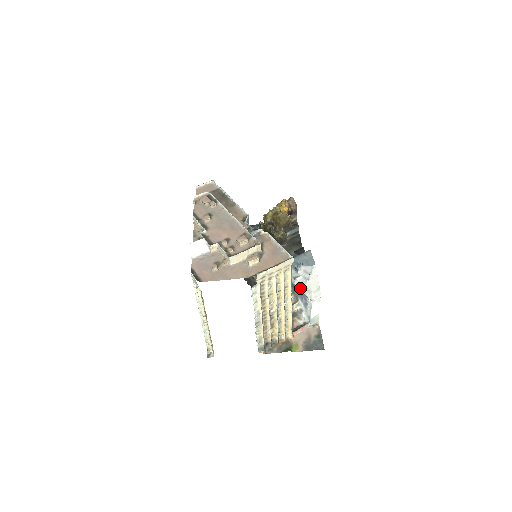
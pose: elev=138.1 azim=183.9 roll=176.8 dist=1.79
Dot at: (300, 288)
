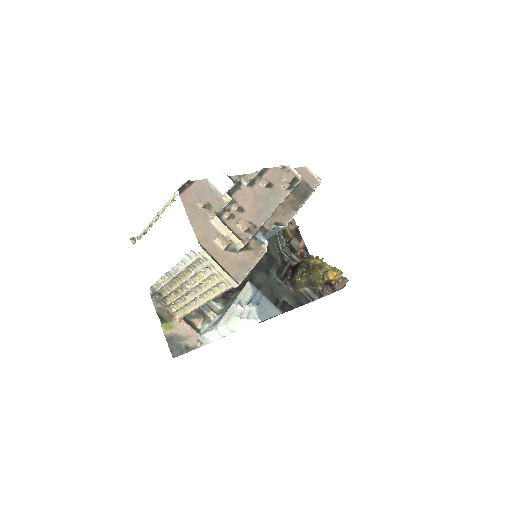
Dot at: (228, 311)
